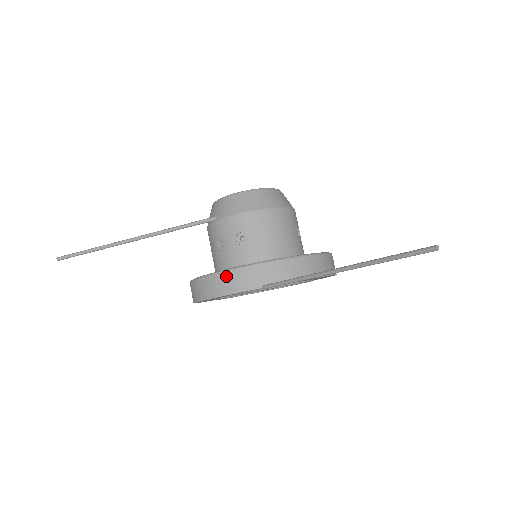
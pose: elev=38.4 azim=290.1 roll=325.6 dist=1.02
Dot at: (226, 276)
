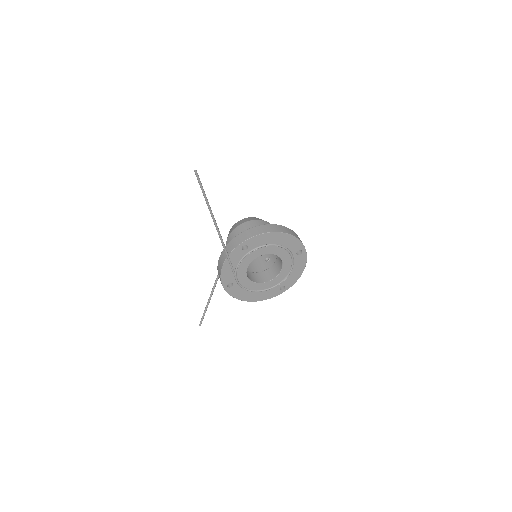
Dot at: (218, 265)
